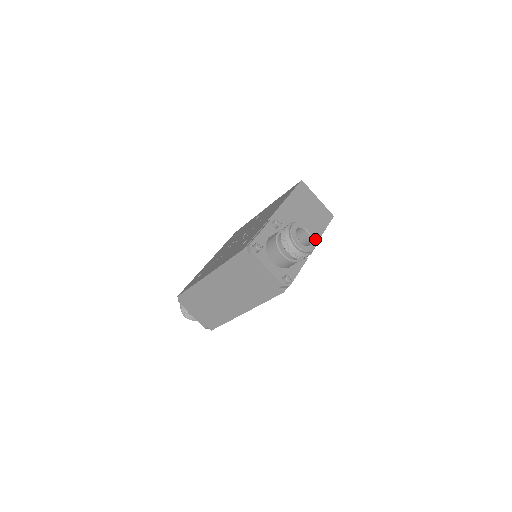
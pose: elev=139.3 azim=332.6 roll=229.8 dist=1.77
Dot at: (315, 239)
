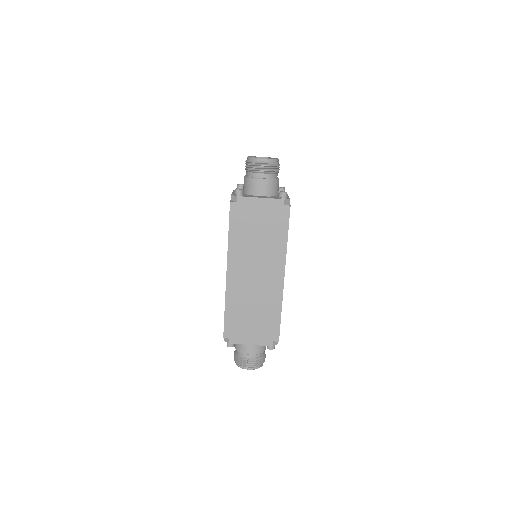
Dot at: occluded
